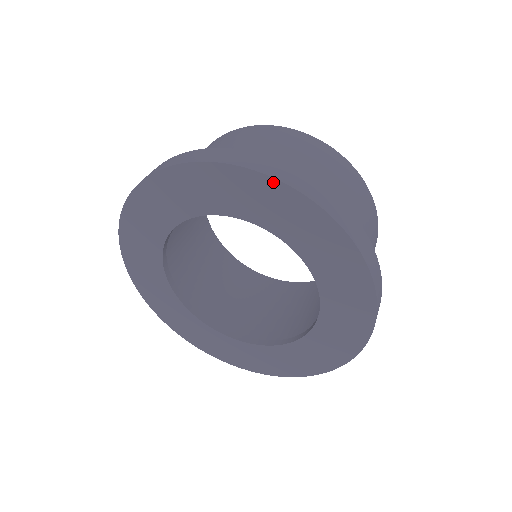
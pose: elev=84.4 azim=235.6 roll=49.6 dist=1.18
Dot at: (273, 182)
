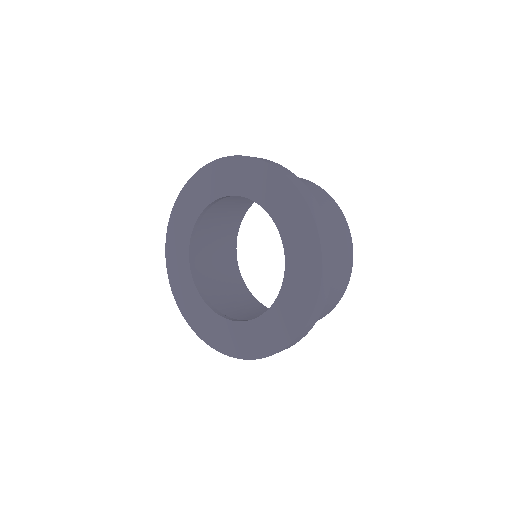
Dot at: (248, 159)
